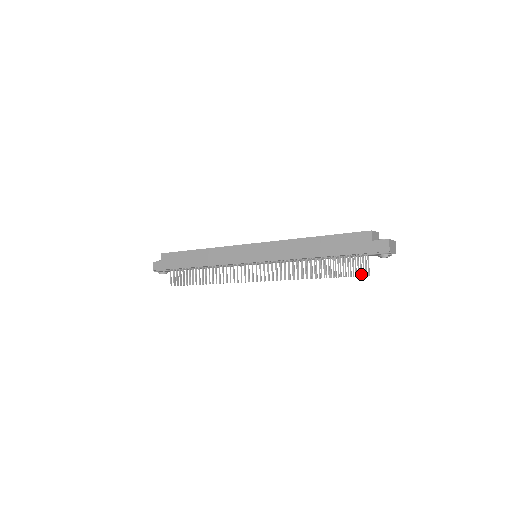
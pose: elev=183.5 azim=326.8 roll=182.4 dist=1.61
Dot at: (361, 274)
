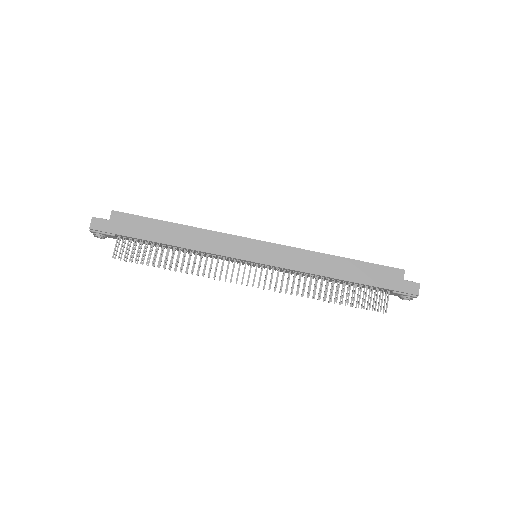
Dot at: occluded
